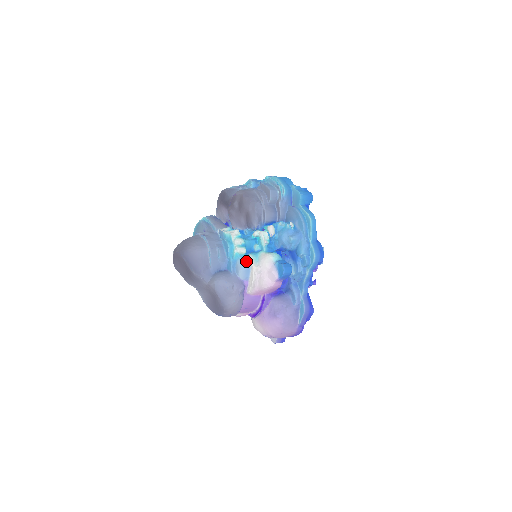
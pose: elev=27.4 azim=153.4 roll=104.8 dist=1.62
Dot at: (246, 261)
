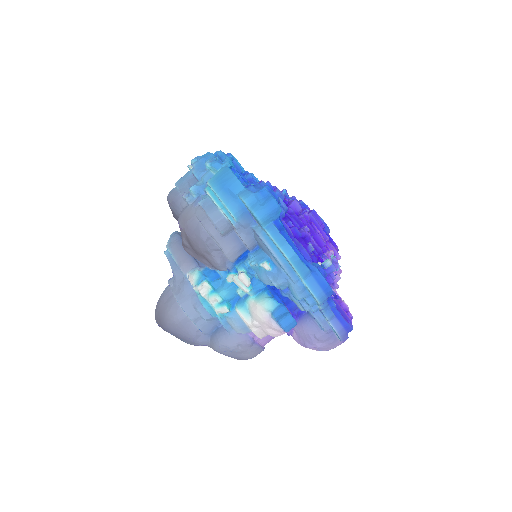
Dot at: (236, 318)
